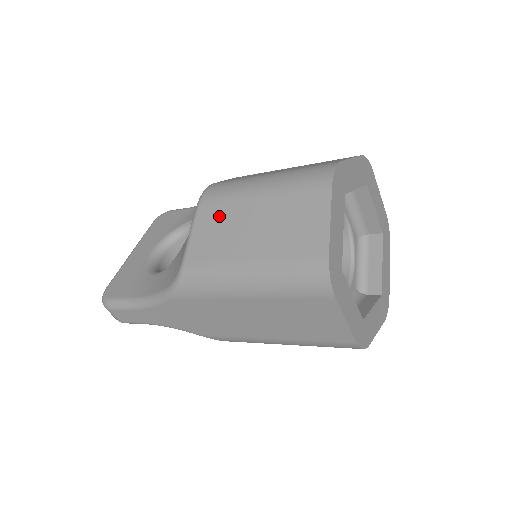
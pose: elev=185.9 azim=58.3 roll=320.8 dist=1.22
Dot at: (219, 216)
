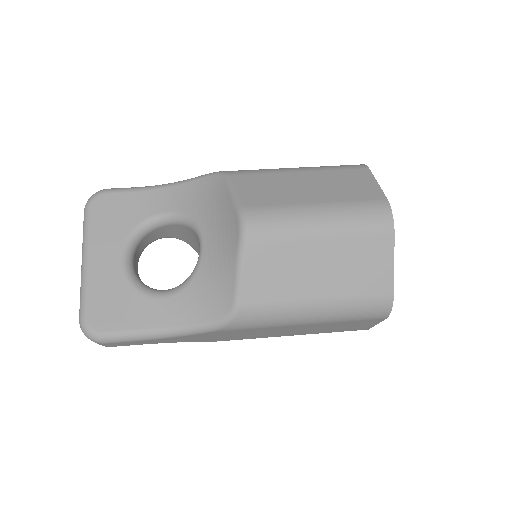
Dot at: (276, 256)
